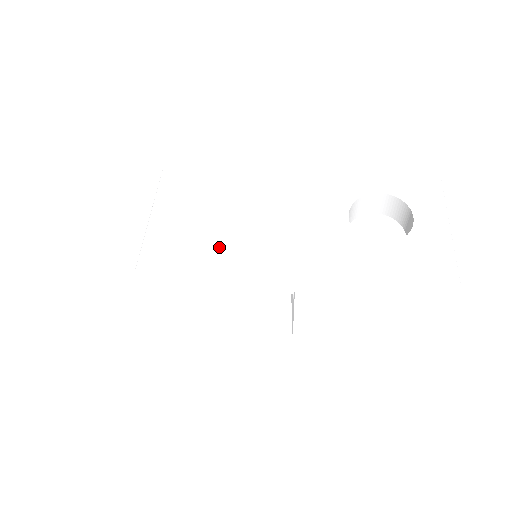
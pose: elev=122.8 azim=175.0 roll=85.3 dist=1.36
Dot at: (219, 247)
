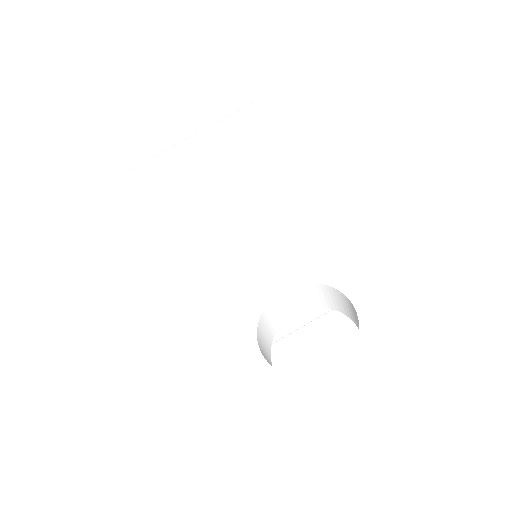
Dot at: (174, 206)
